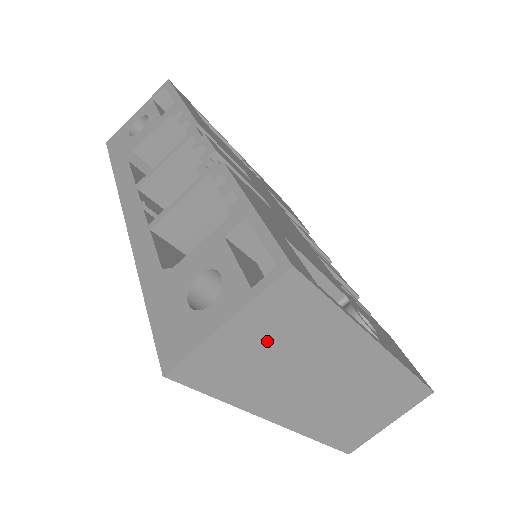
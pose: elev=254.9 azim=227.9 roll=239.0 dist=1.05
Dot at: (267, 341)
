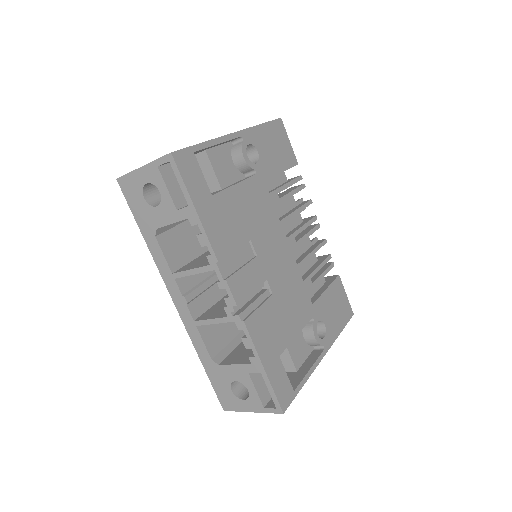
Dot at: occluded
